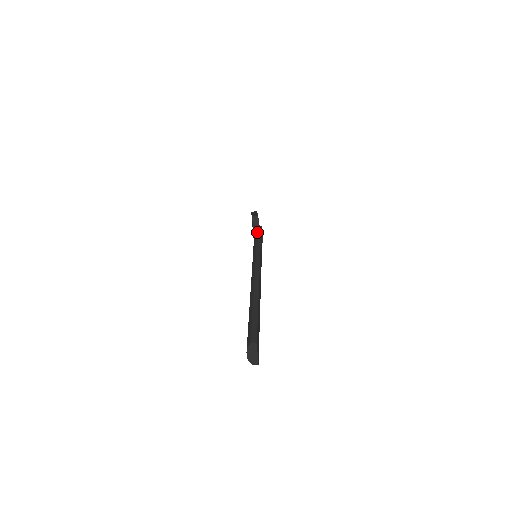
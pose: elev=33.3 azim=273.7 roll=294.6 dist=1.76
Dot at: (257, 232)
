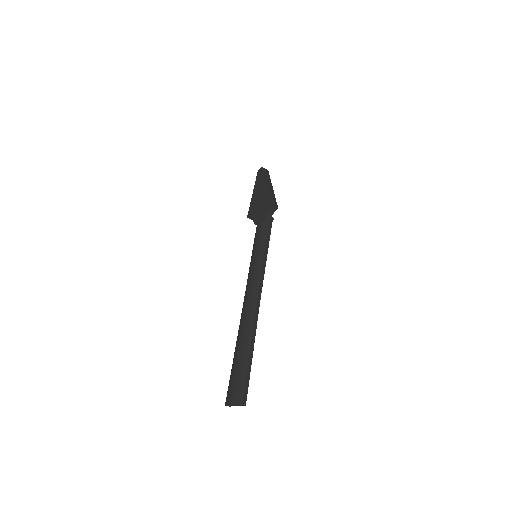
Dot at: (269, 227)
